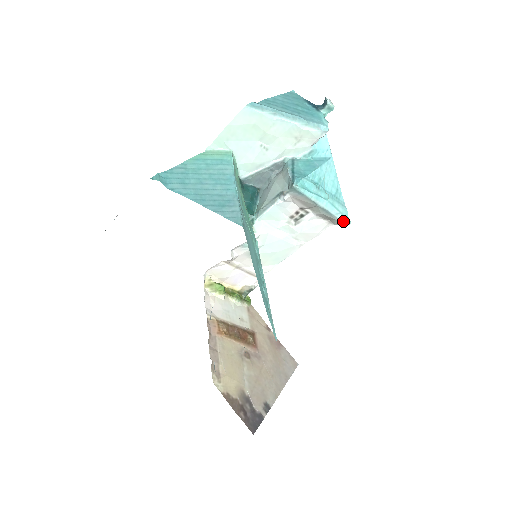
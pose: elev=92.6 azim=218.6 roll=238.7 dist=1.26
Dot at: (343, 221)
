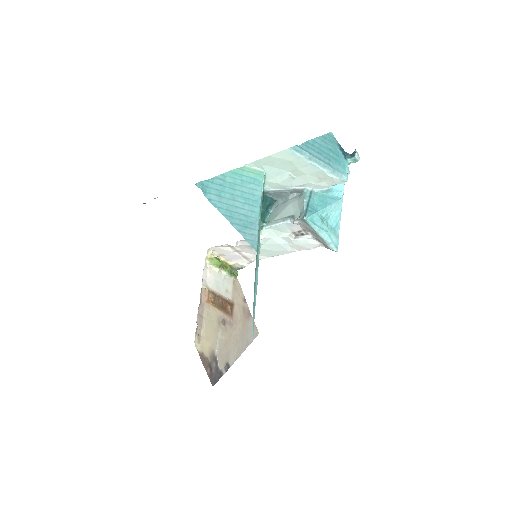
Dot at: (333, 249)
